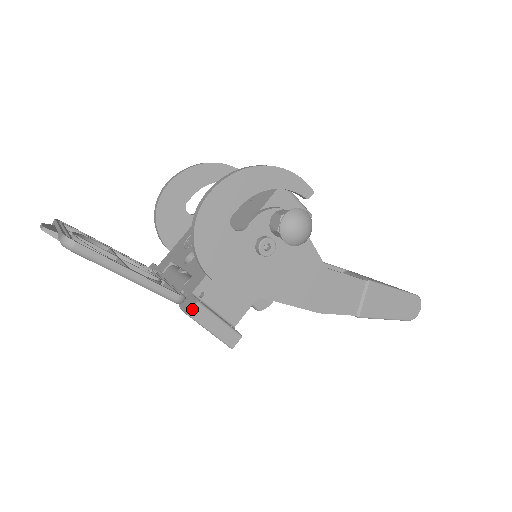
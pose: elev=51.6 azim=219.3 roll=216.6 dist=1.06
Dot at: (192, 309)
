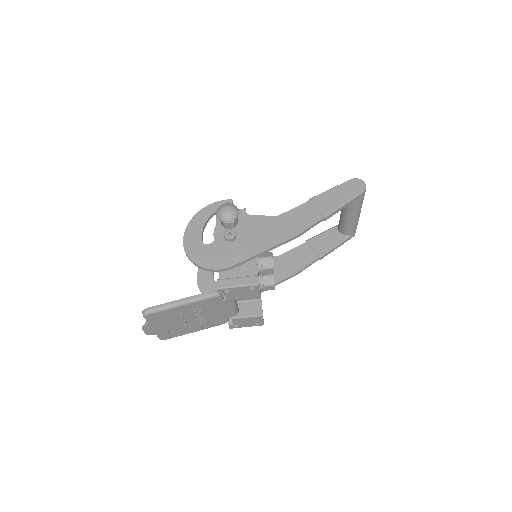
Dot at: (218, 285)
